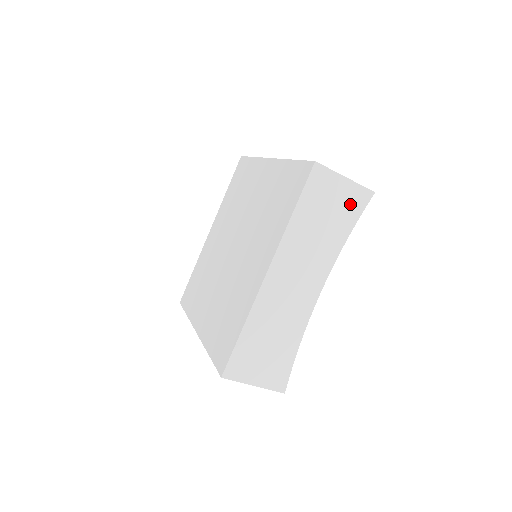
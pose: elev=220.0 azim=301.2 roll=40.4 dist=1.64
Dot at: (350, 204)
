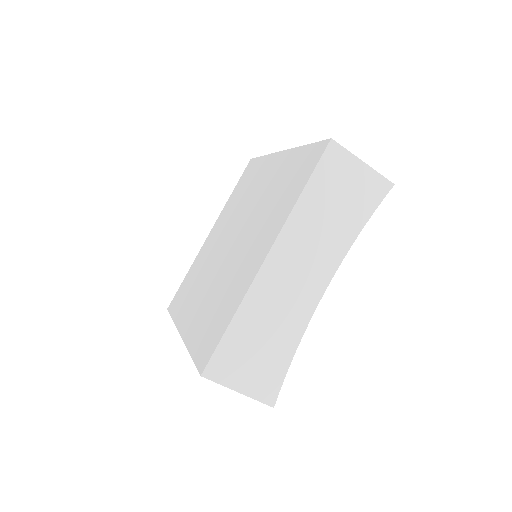
Dot at: (366, 193)
